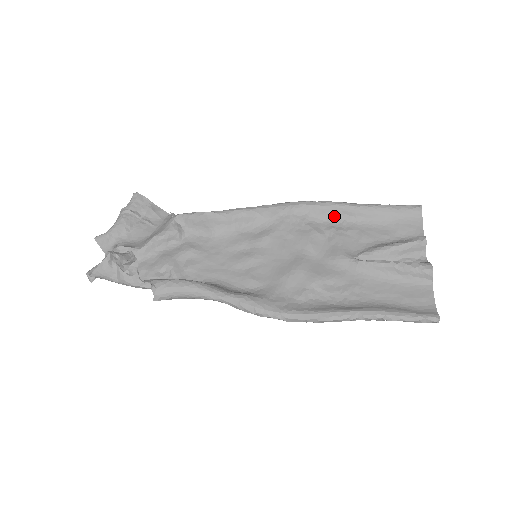
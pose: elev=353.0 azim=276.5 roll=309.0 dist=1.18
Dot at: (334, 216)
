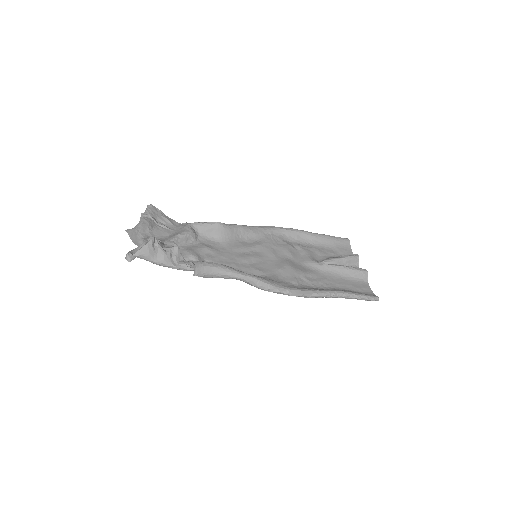
Dot at: (299, 239)
